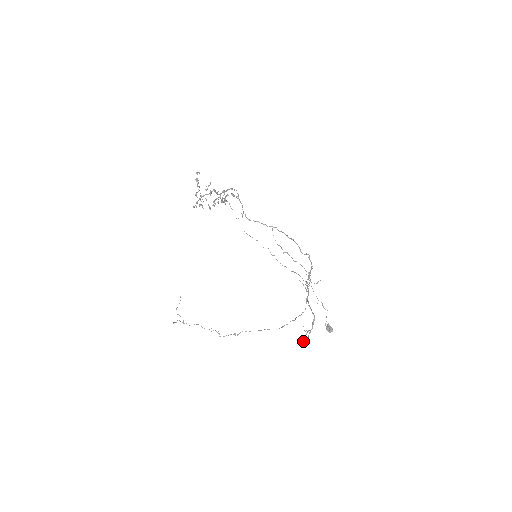
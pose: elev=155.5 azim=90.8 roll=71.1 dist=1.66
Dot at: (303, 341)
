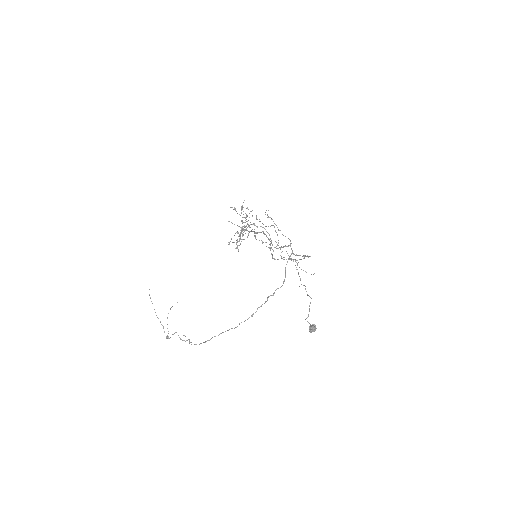
Dot at: (229, 221)
